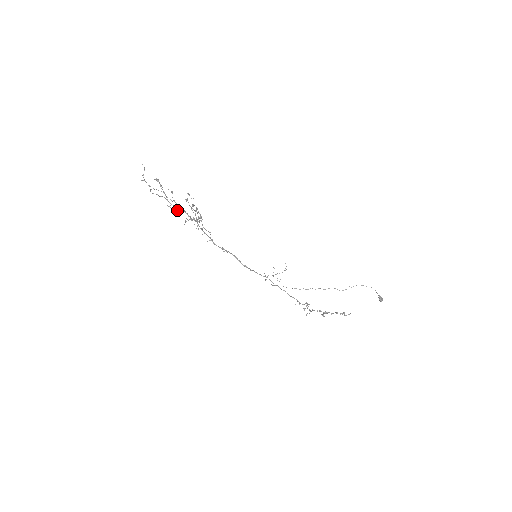
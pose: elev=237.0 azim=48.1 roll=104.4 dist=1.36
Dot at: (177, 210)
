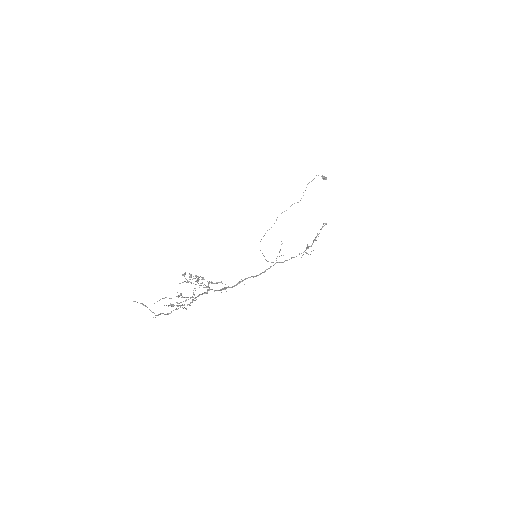
Dot at: occluded
